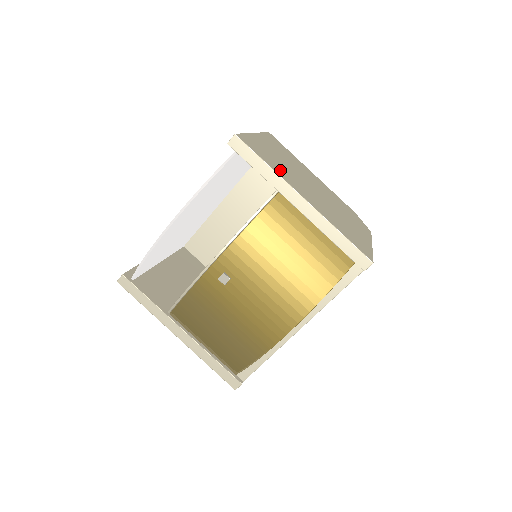
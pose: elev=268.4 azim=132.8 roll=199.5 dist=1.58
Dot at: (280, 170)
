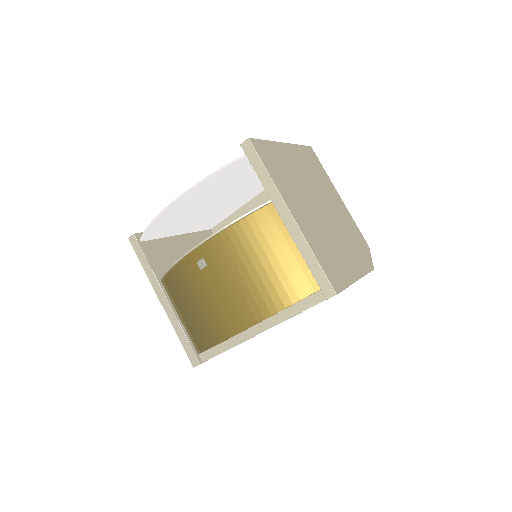
Dot at: (283, 182)
